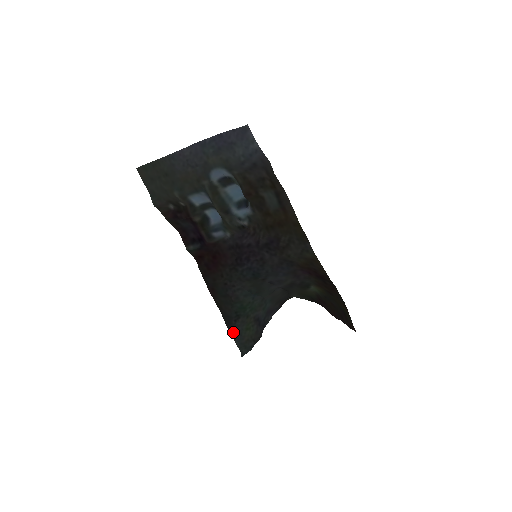
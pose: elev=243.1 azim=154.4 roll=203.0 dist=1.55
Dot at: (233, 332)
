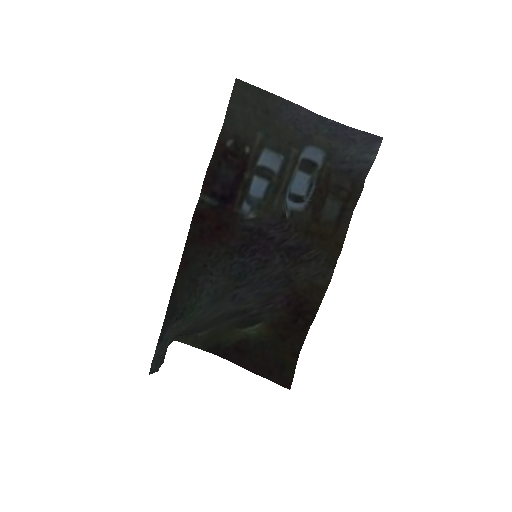
Dot at: (164, 333)
